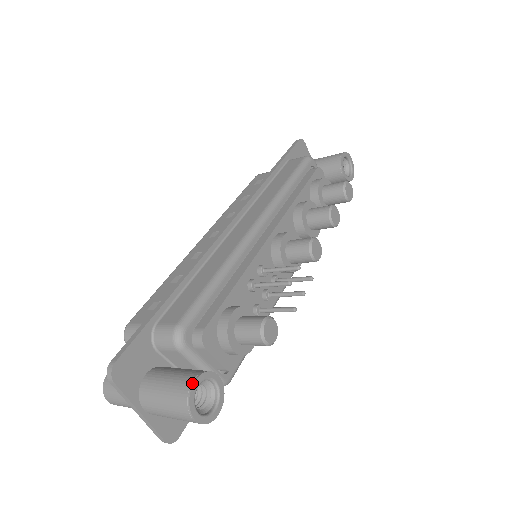
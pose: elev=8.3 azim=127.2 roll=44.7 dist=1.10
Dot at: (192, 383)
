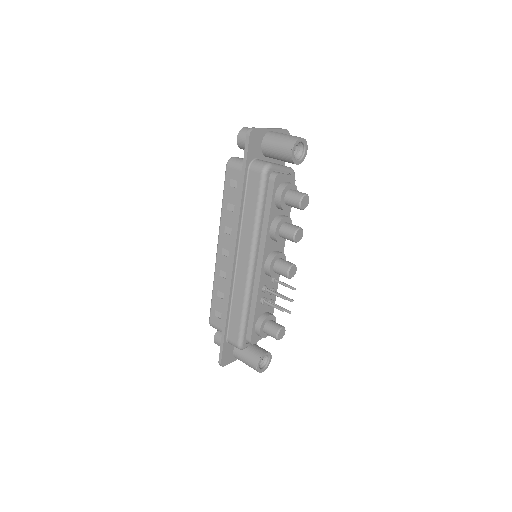
Dot at: (257, 368)
